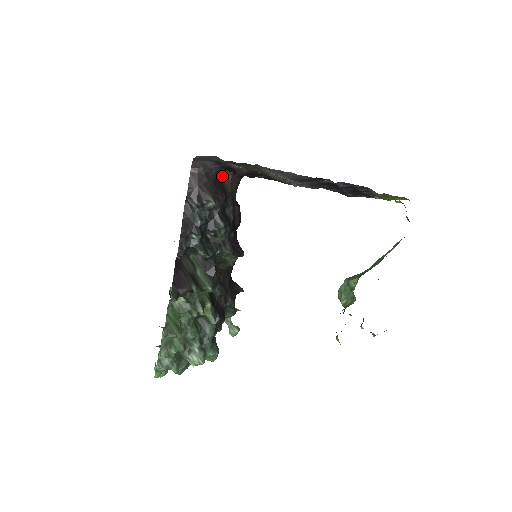
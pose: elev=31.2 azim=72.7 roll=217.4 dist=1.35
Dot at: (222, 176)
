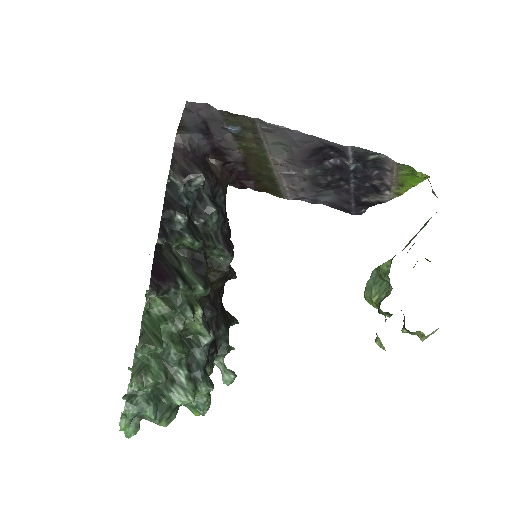
Dot at: (210, 164)
